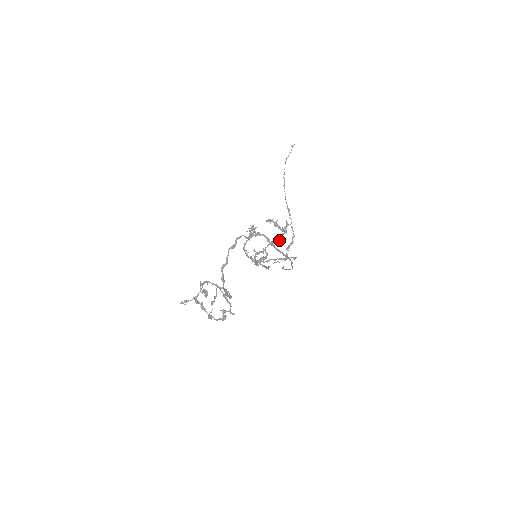
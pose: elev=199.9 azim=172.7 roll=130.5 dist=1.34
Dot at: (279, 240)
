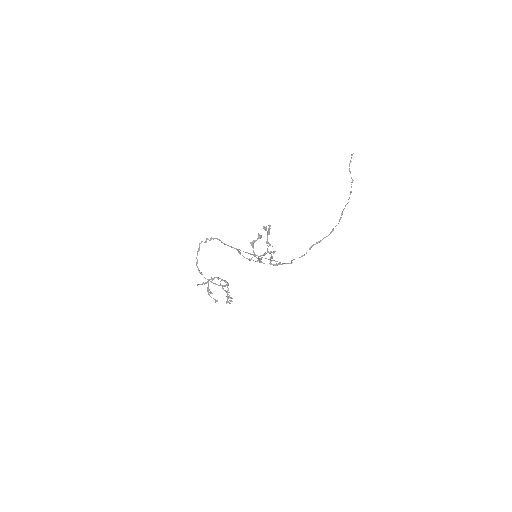
Dot at: (266, 241)
